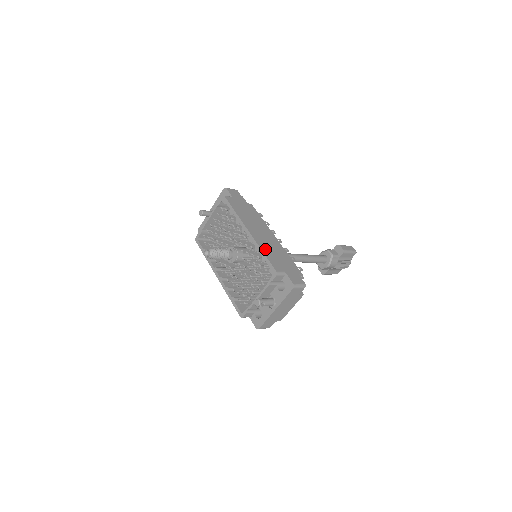
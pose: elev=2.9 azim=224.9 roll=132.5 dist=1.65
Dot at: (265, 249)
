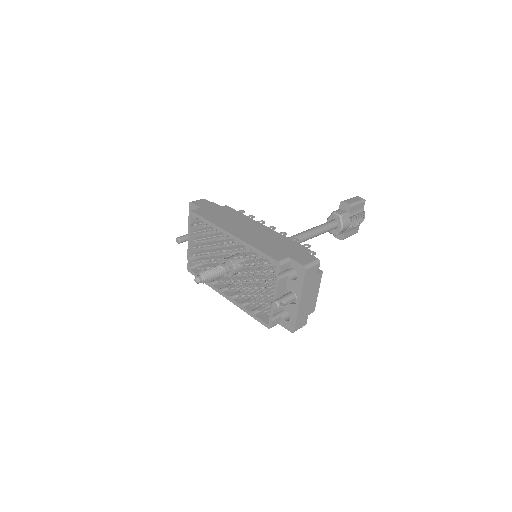
Dot at: (256, 244)
